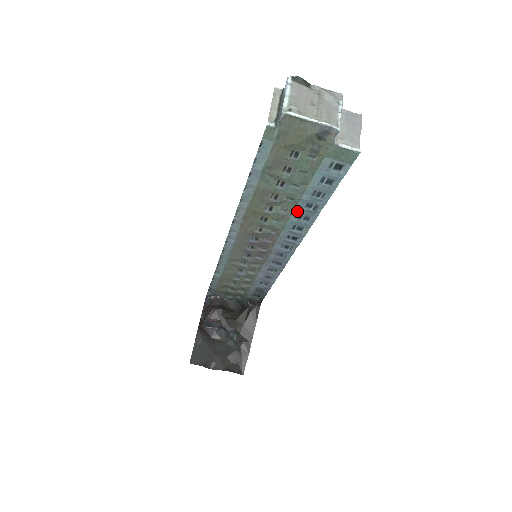
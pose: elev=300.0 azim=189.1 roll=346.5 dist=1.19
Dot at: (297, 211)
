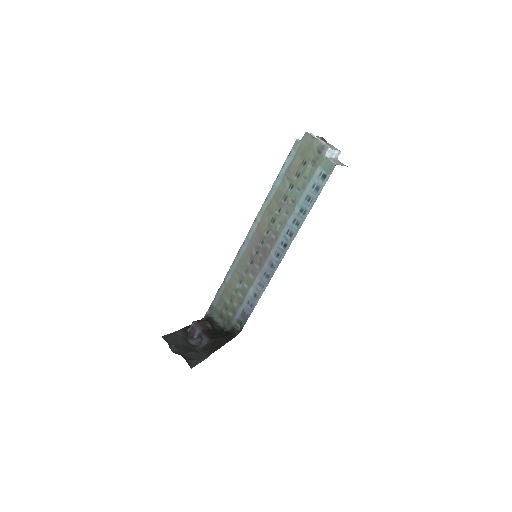
Dot at: (294, 214)
